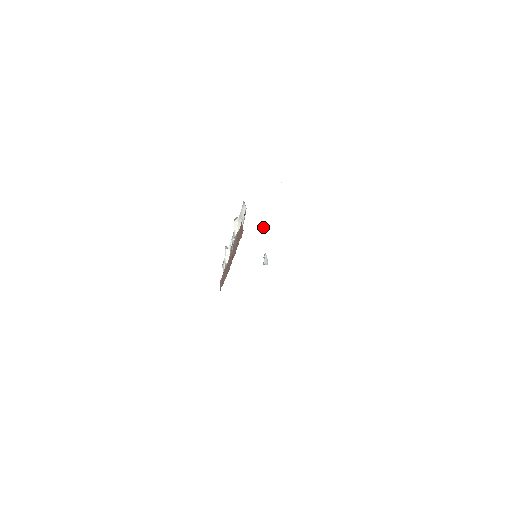
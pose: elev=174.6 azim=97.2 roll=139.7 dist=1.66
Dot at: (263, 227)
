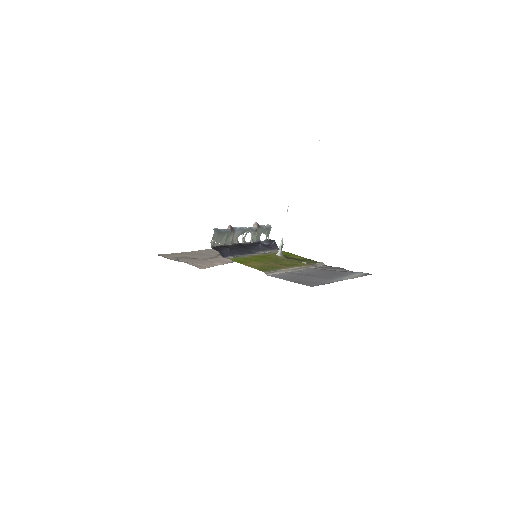
Dot at: occluded
